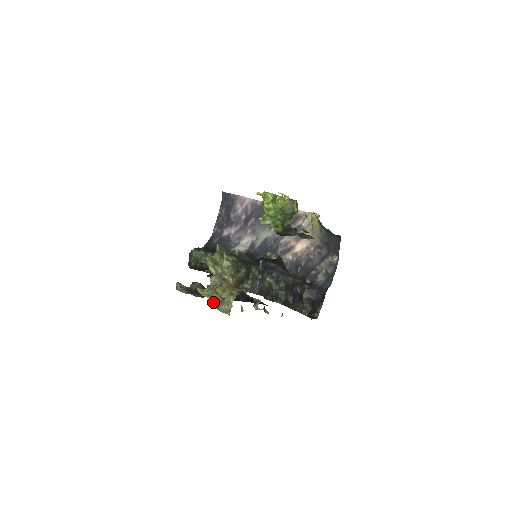
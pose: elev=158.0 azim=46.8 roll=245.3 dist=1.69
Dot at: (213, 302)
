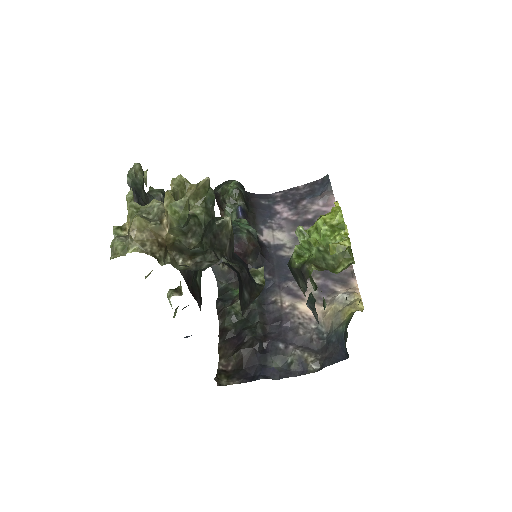
Dot at: (124, 225)
